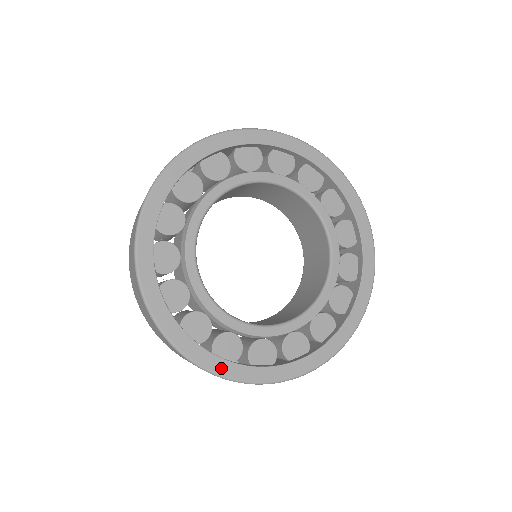
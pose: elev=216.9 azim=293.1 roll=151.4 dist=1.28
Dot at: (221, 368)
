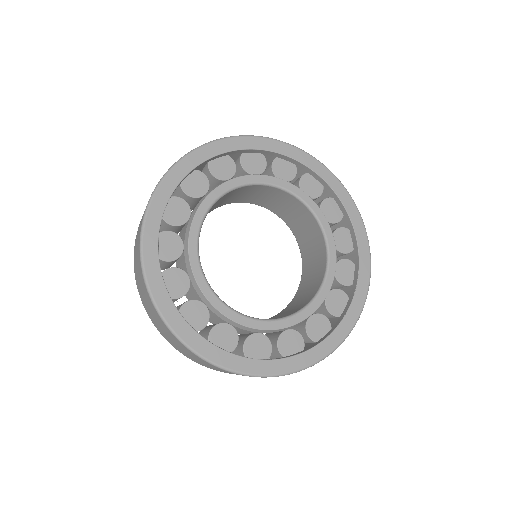
Dot at: (258, 368)
